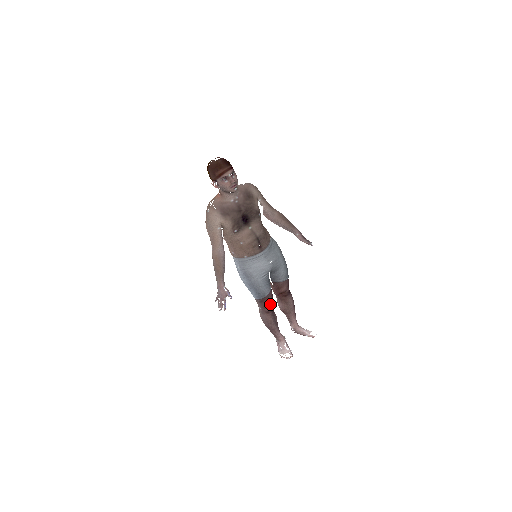
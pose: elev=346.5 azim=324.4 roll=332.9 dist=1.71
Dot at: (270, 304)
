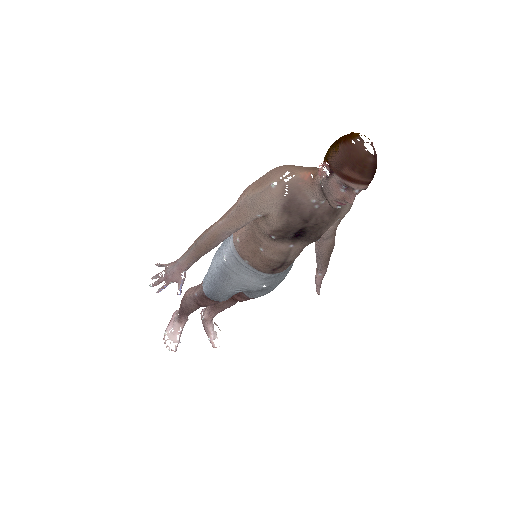
Dot at: (211, 305)
